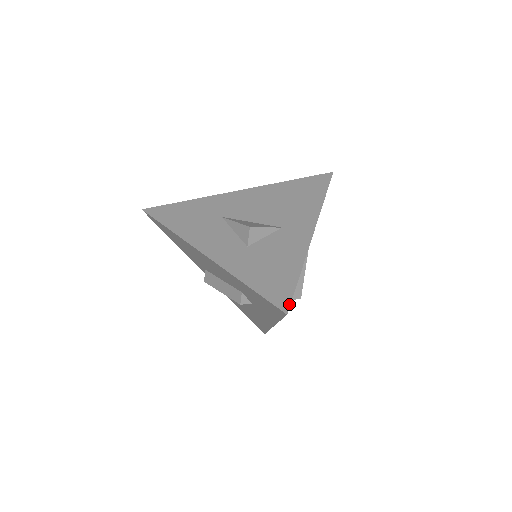
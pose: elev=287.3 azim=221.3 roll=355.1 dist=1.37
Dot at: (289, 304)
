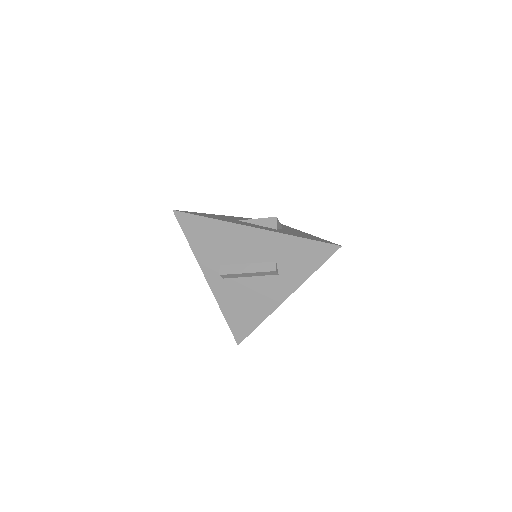
Dot at: (337, 244)
